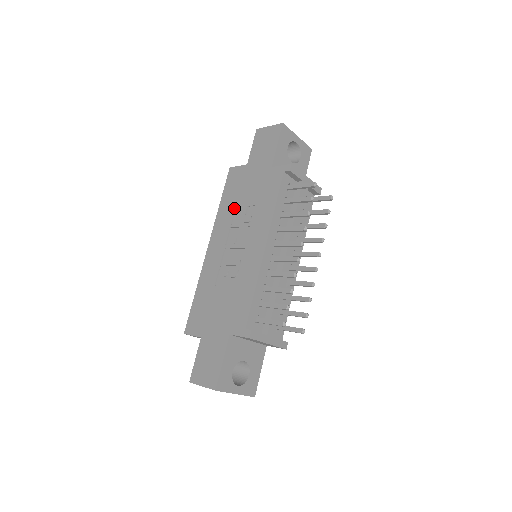
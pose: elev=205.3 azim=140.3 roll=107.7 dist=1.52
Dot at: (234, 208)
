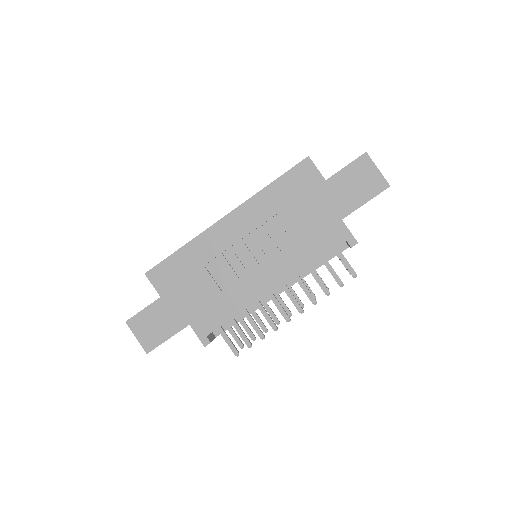
Dot at: (278, 212)
